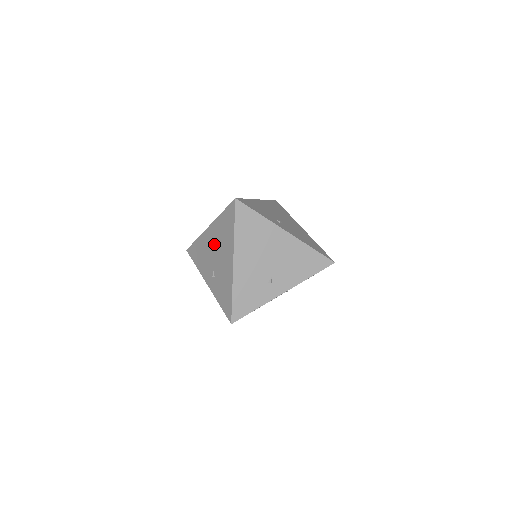
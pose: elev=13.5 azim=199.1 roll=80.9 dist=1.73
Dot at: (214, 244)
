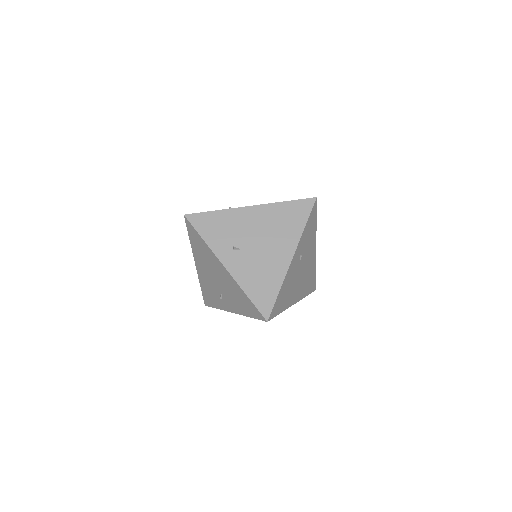
Dot at: occluded
